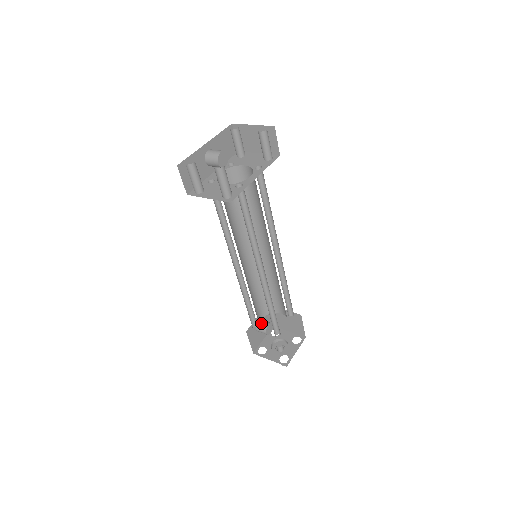
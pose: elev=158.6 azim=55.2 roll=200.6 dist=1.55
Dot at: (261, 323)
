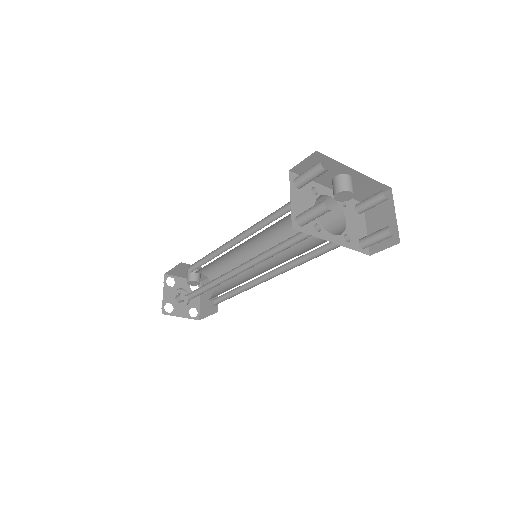
Dot at: (196, 273)
